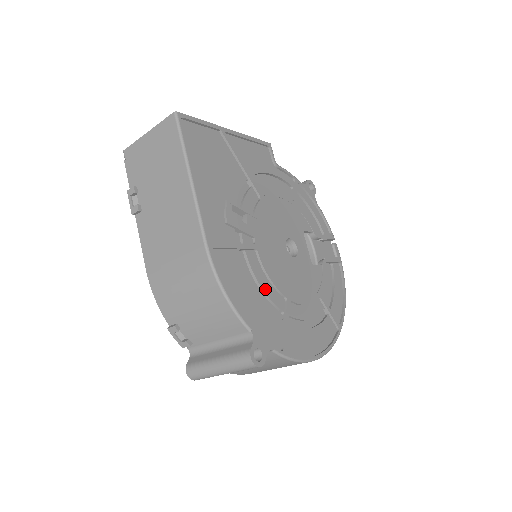
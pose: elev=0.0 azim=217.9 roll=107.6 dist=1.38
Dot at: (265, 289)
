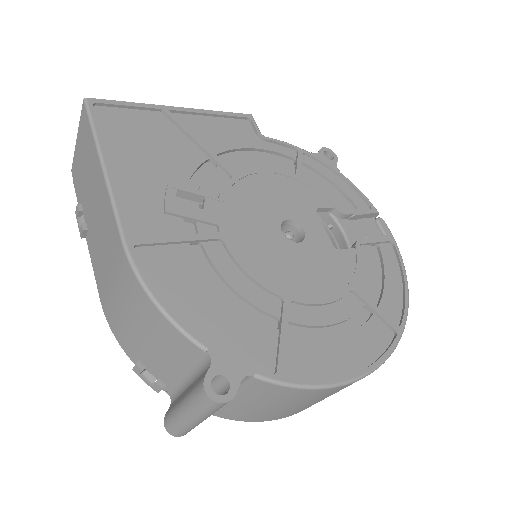
Dot at: (241, 290)
